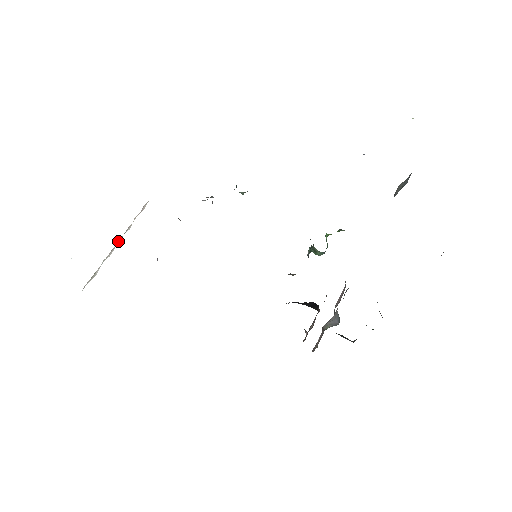
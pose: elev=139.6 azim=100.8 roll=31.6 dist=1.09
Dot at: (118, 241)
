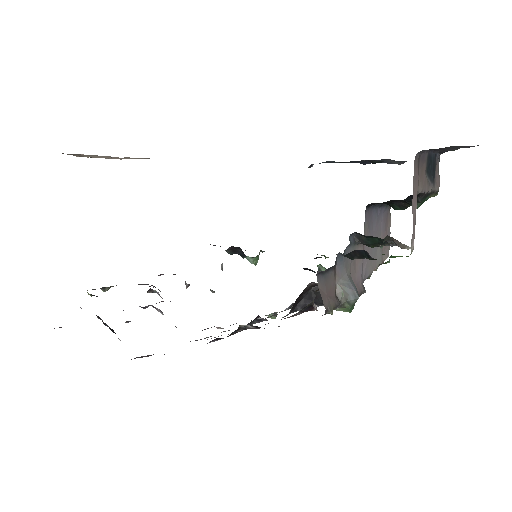
Dot at: occluded
